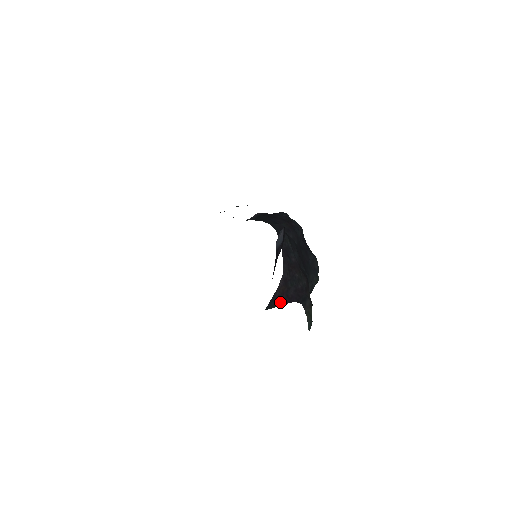
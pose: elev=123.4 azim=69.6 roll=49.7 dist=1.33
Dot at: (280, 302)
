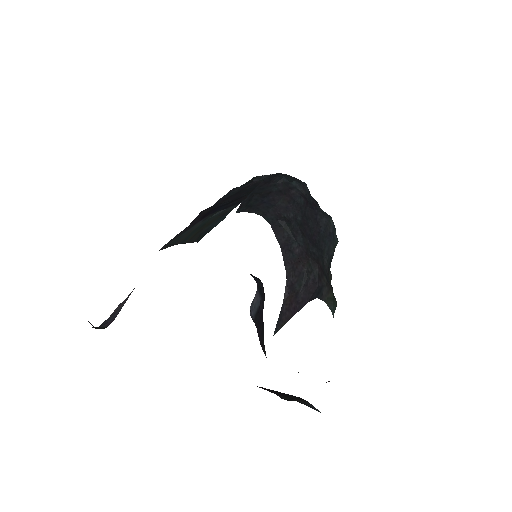
Dot at: (289, 315)
